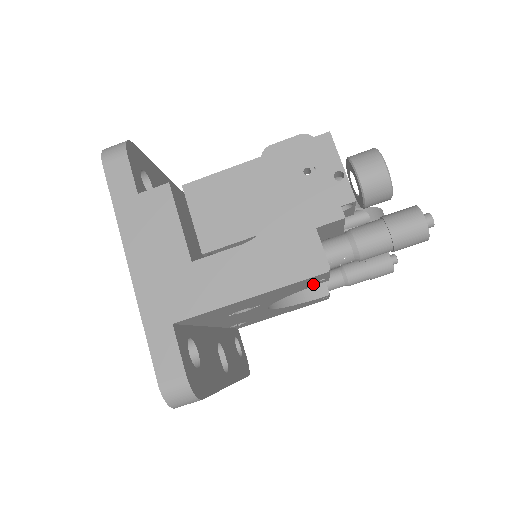
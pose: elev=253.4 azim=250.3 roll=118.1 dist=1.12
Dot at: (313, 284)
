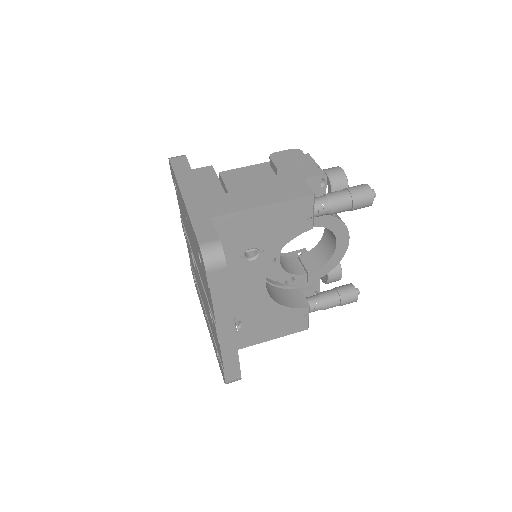
Dot at: (302, 227)
